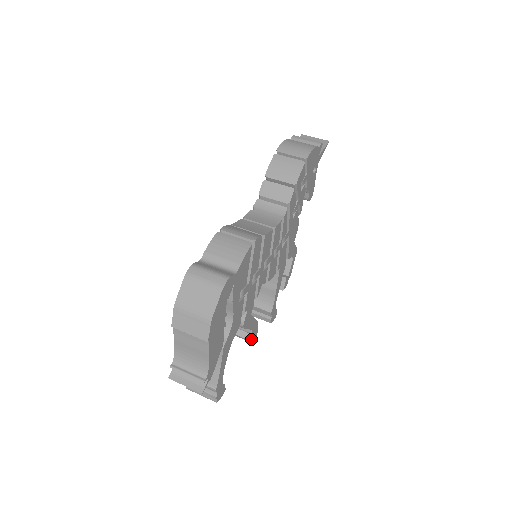
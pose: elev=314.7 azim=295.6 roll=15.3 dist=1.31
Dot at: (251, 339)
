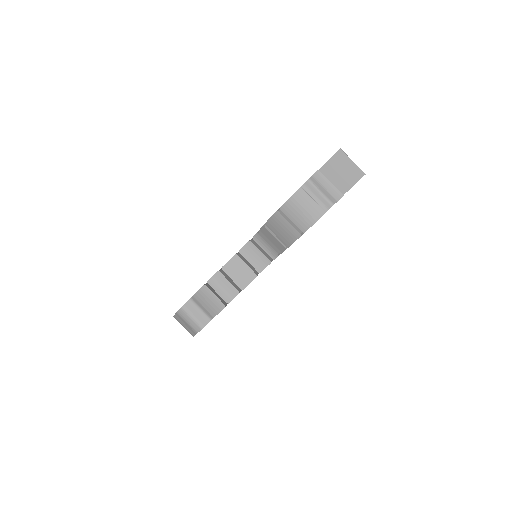
Dot at: occluded
